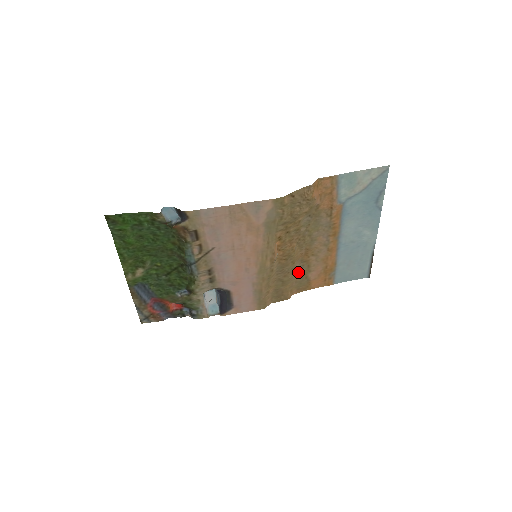
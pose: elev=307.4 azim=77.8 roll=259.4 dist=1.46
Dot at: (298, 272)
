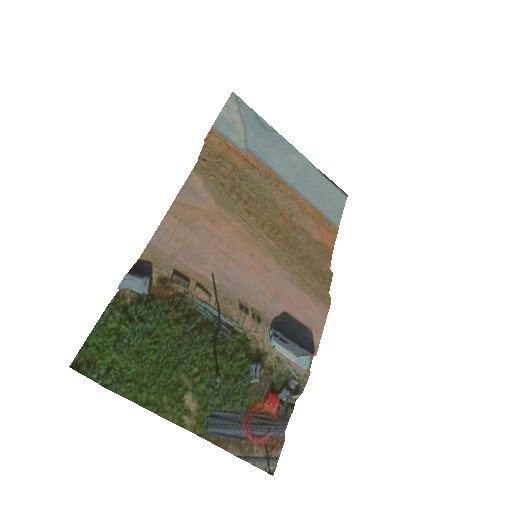
Dot at: occluded
